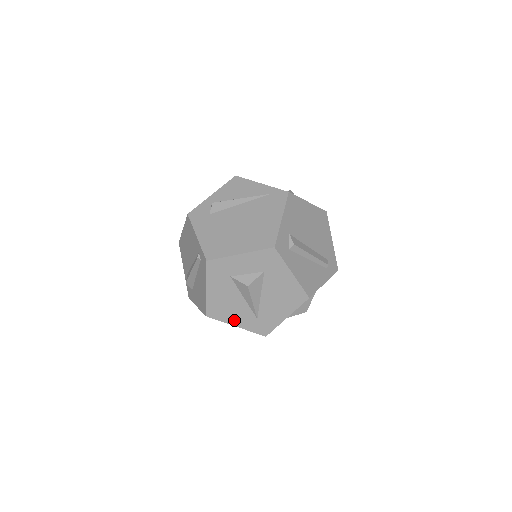
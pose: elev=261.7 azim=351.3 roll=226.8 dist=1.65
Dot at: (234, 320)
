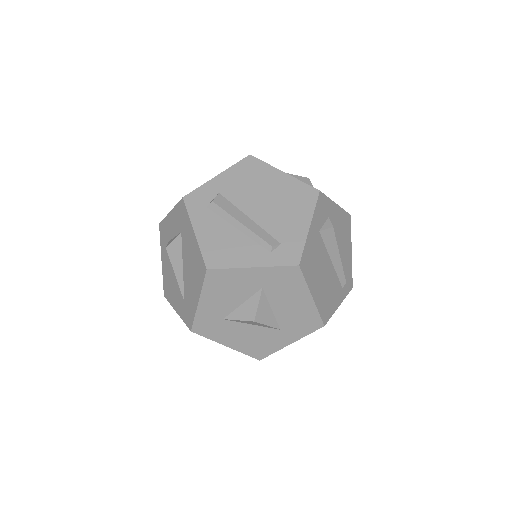
Dot at: (175, 303)
